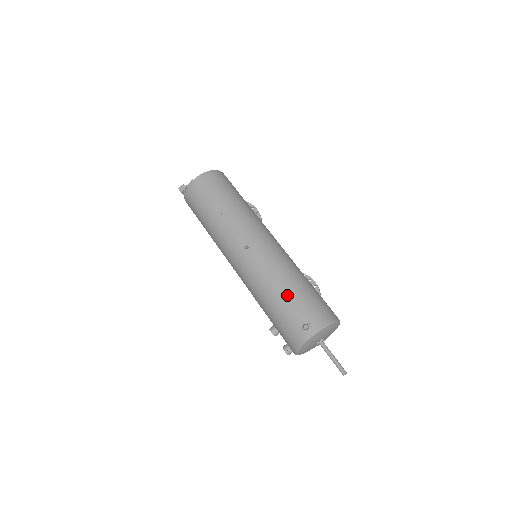
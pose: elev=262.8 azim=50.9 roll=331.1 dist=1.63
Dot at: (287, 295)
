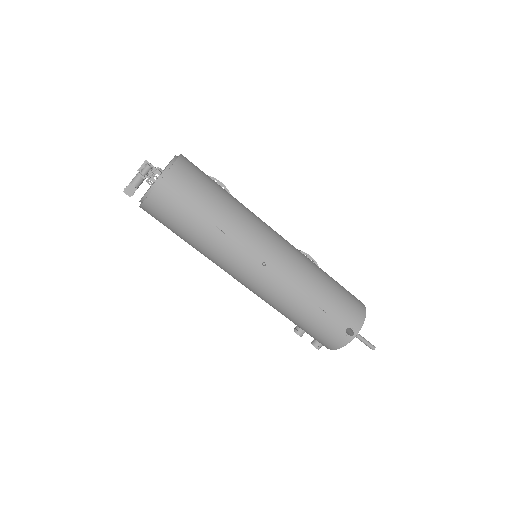
Dot at: (322, 305)
